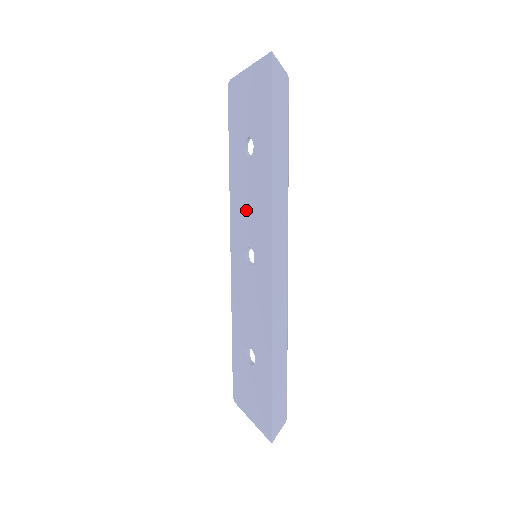
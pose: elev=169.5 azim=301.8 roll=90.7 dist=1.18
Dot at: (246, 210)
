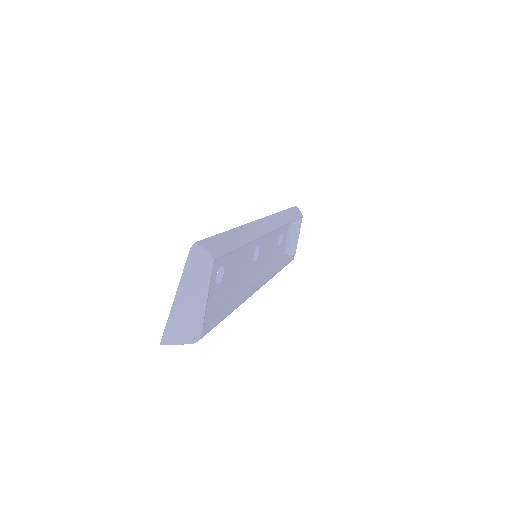
Dot at: occluded
